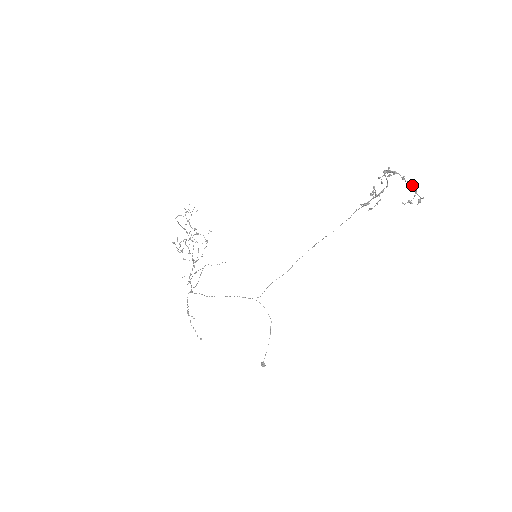
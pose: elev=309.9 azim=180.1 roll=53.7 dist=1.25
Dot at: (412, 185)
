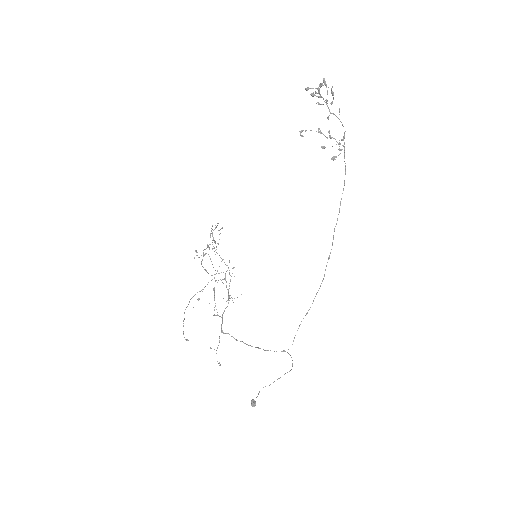
Dot at: (324, 84)
